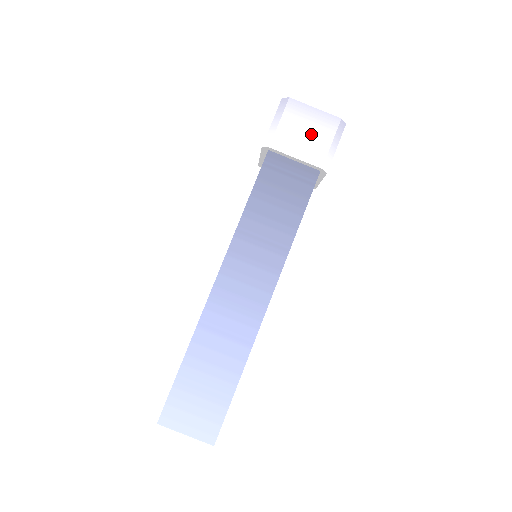
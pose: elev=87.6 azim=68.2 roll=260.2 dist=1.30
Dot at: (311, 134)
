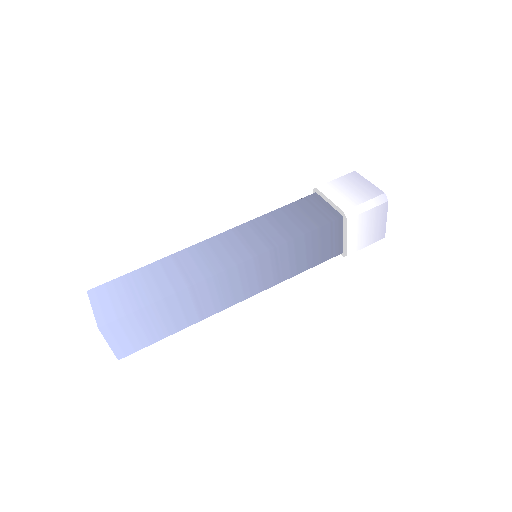
Dot at: (353, 192)
